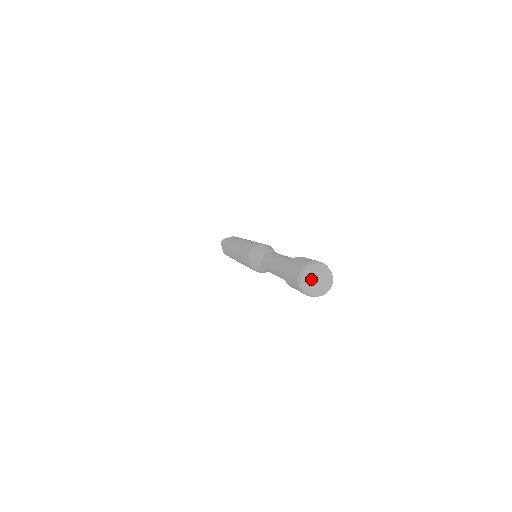
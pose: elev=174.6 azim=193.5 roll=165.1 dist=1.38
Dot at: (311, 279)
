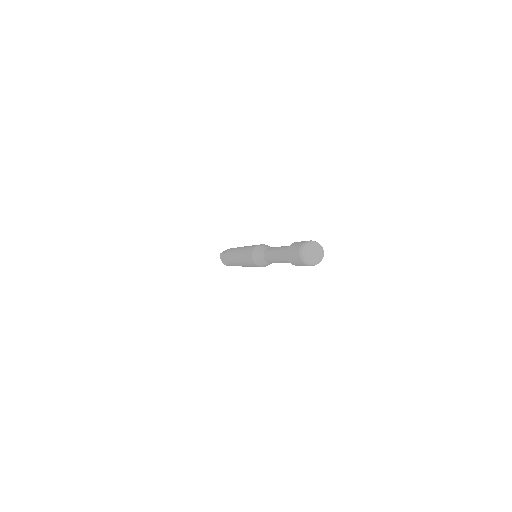
Dot at: (309, 253)
